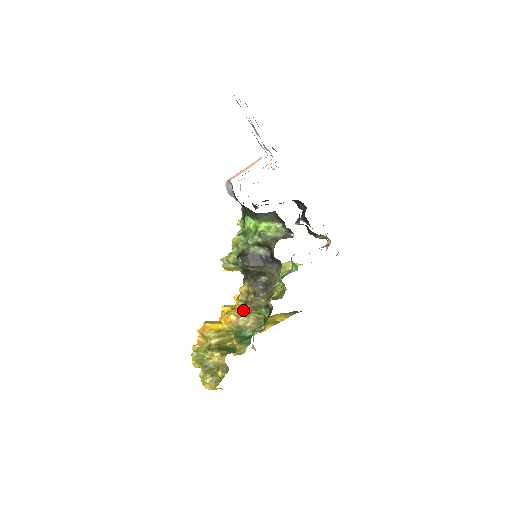
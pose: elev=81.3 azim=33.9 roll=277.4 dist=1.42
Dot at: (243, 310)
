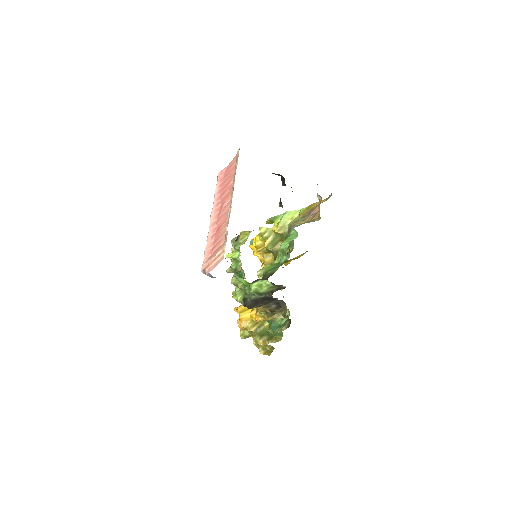
Dot at: (266, 317)
